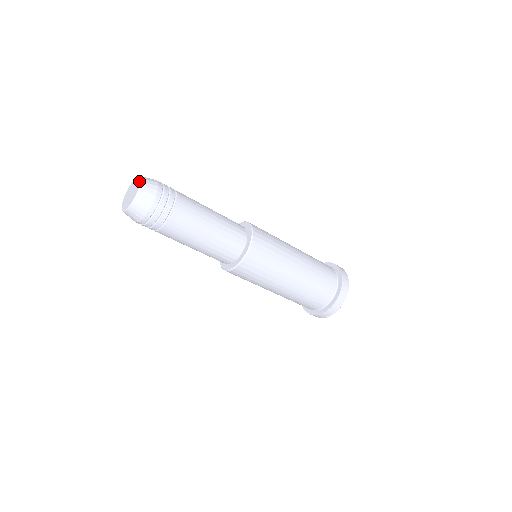
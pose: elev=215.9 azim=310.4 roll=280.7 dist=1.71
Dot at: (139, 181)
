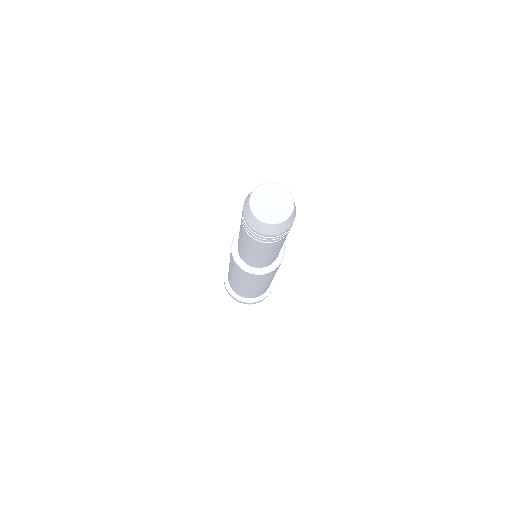
Dot at: (288, 213)
